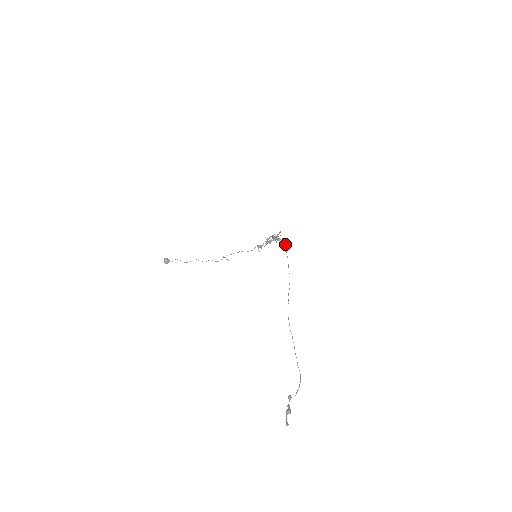
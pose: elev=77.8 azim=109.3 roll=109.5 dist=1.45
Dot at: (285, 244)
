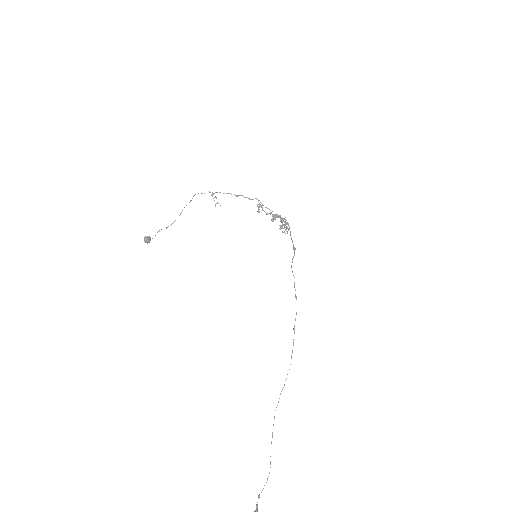
Dot at: occluded
